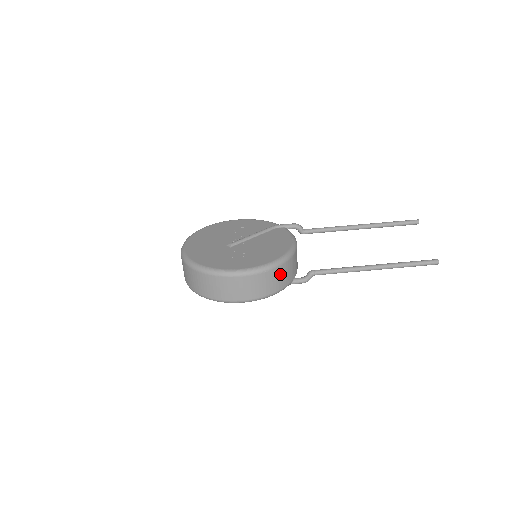
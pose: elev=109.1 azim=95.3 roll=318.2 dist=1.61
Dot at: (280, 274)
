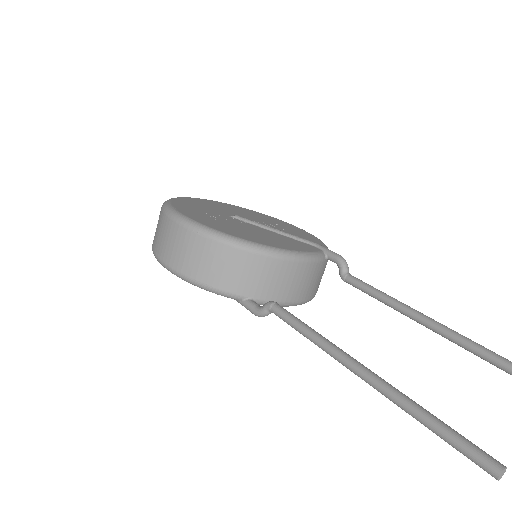
Dot at: (218, 258)
